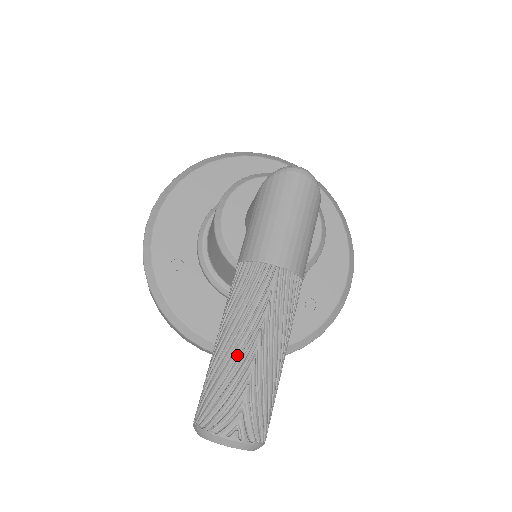
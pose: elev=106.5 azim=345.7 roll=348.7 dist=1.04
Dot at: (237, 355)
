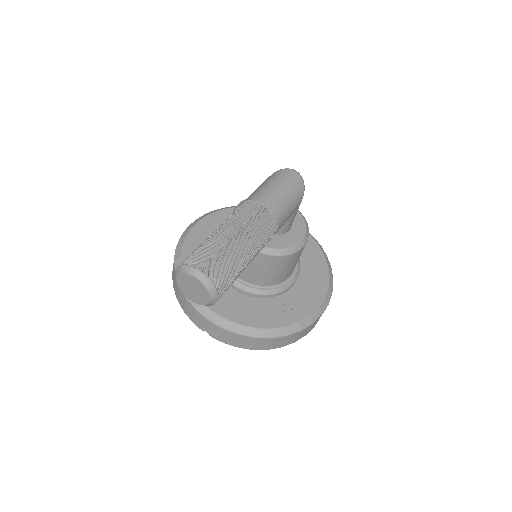
Dot at: (220, 235)
